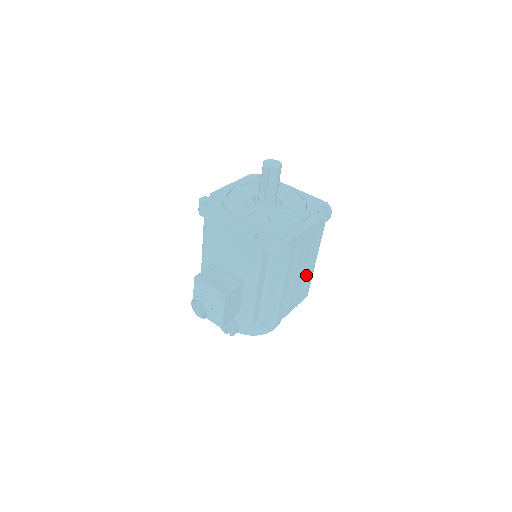
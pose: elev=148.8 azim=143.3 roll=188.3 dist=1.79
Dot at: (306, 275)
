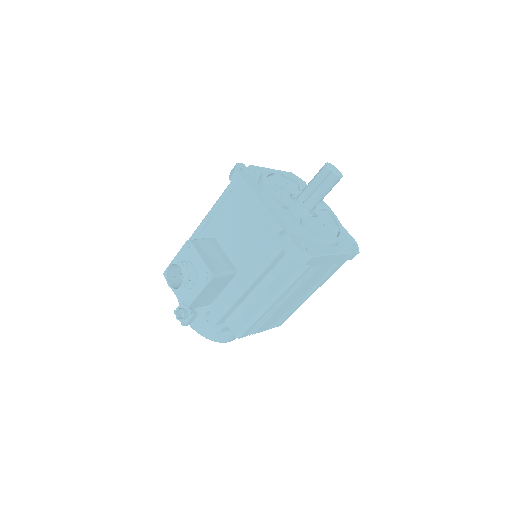
Dot at: (296, 303)
